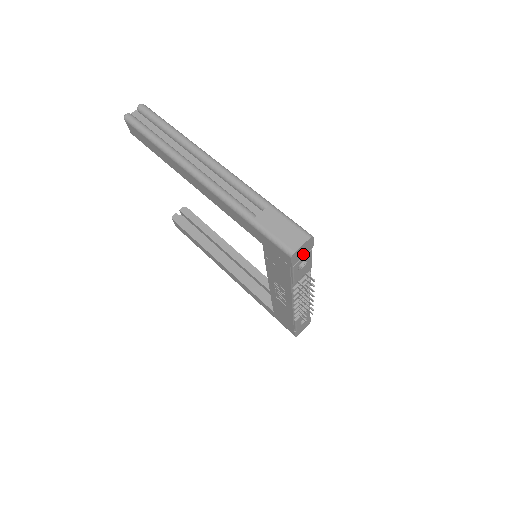
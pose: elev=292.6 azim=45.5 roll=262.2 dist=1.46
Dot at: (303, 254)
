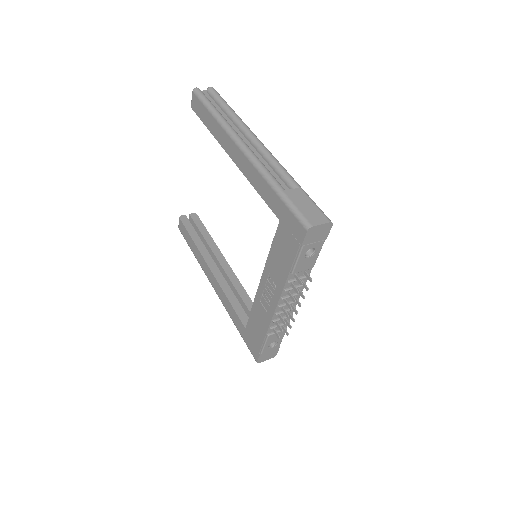
Dot at: (316, 239)
